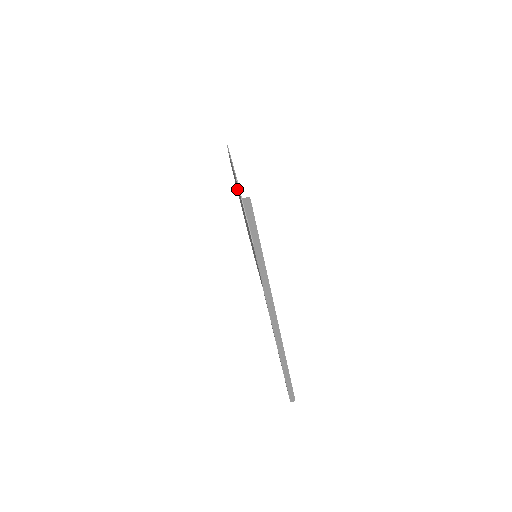
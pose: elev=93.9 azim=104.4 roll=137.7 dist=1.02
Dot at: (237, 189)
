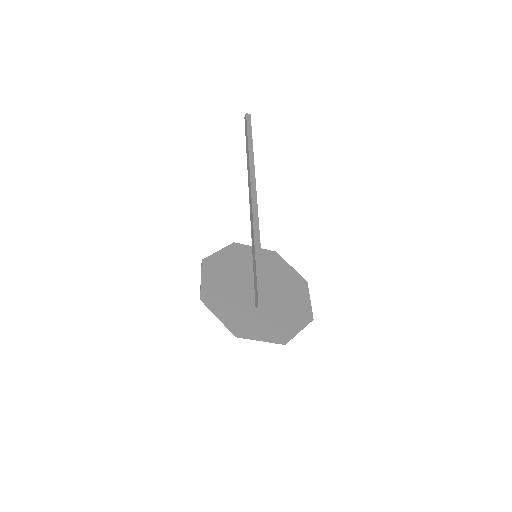
Dot at: (225, 290)
